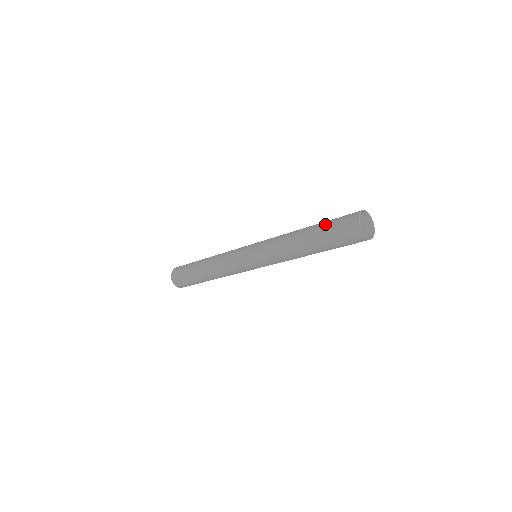
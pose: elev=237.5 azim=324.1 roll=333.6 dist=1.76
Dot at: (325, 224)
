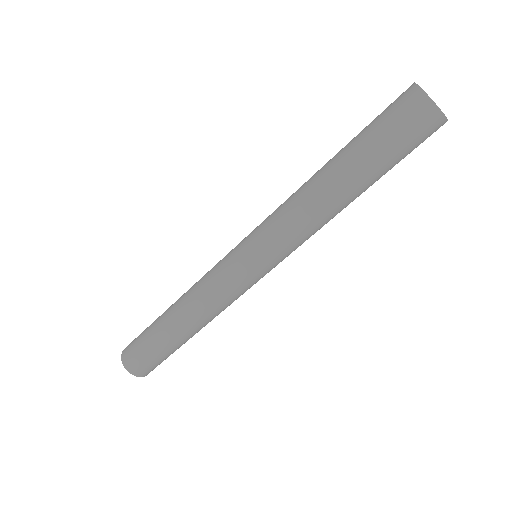
Dot at: (361, 131)
